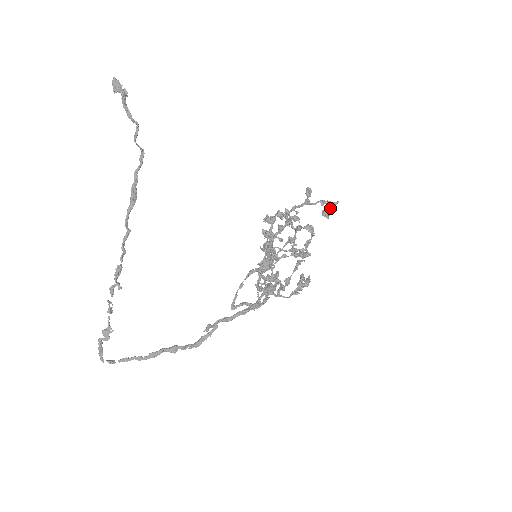
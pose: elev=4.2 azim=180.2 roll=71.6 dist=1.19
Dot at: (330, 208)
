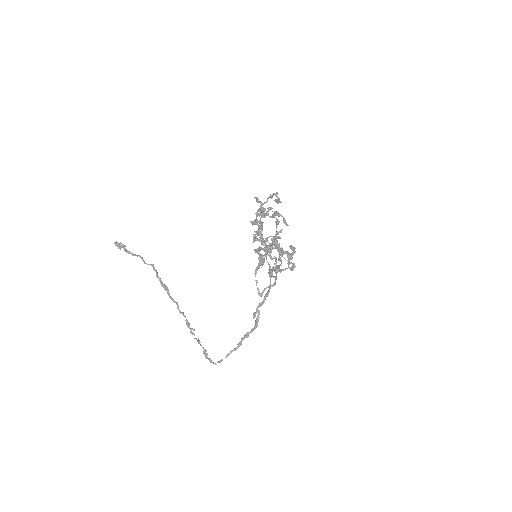
Dot at: (277, 197)
